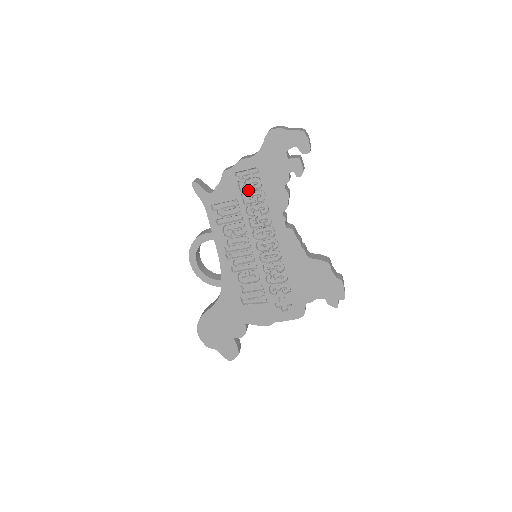
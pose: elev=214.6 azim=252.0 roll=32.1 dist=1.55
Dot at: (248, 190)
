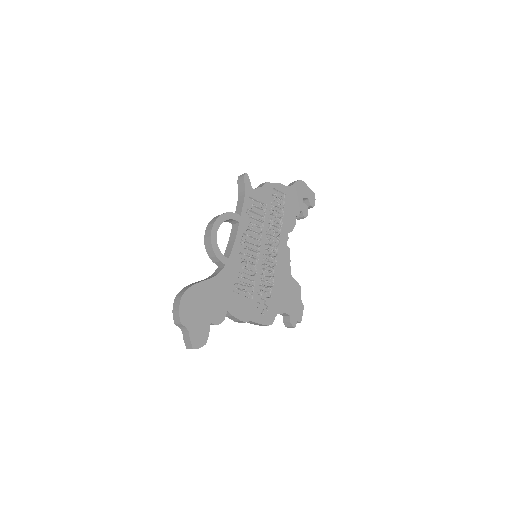
Dot at: (275, 204)
